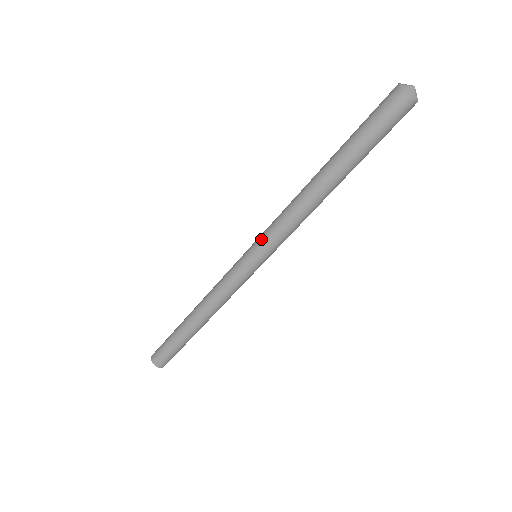
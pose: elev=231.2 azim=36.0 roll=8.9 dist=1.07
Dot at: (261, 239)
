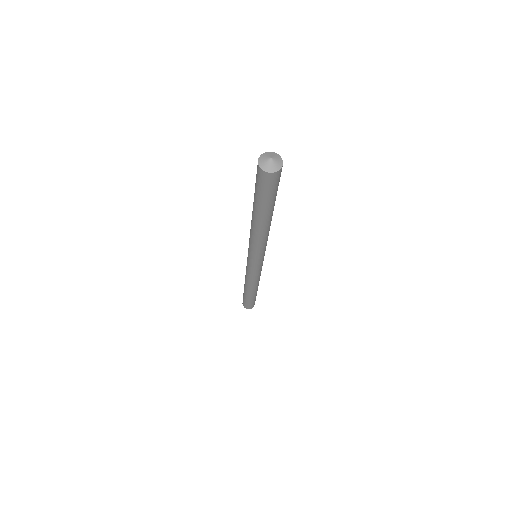
Dot at: (249, 253)
